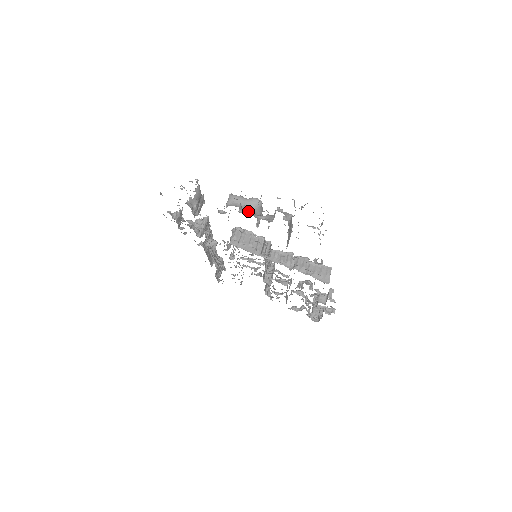
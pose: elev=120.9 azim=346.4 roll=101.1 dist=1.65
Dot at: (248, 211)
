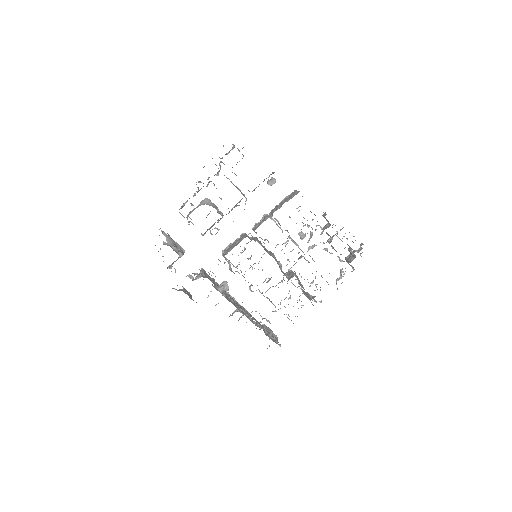
Dot at: occluded
